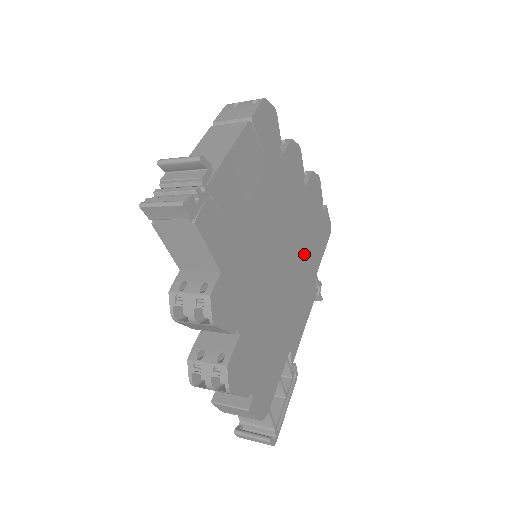
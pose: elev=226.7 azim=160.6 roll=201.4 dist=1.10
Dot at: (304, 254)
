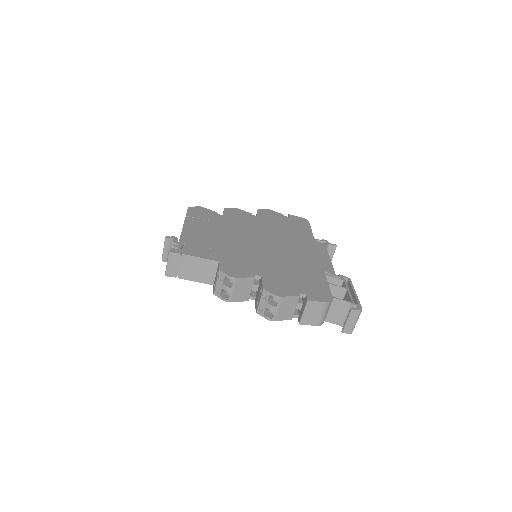
Dot at: (289, 236)
